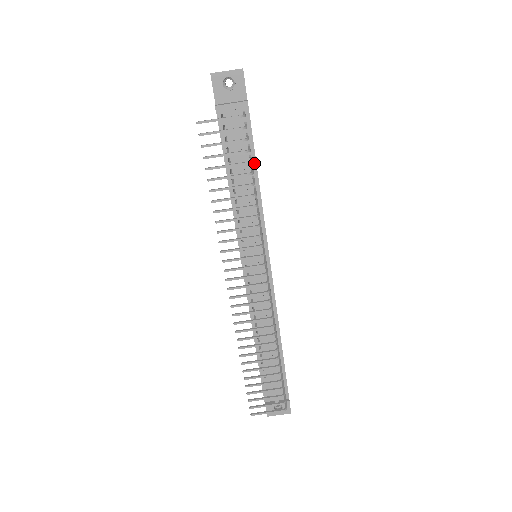
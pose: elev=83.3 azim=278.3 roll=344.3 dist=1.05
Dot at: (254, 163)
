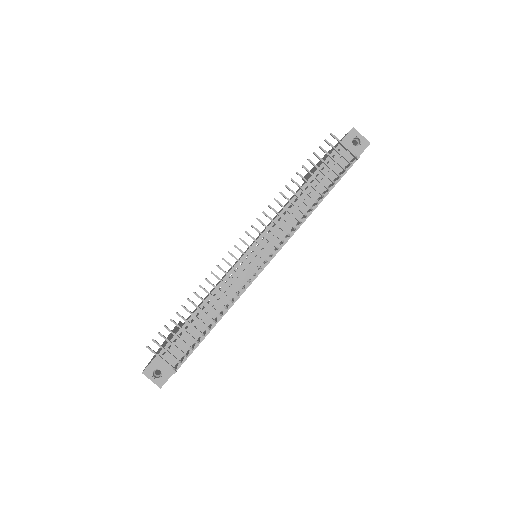
Dot at: (328, 191)
